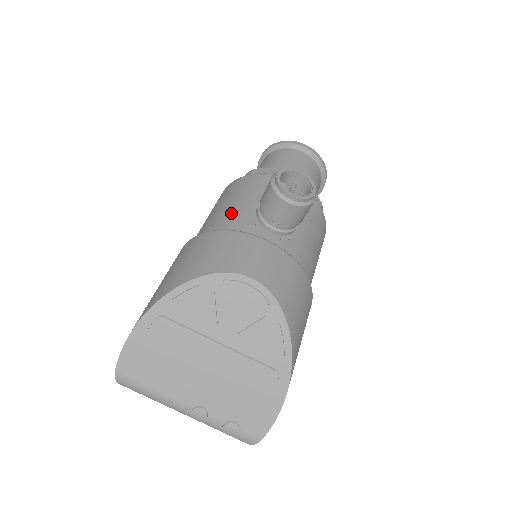
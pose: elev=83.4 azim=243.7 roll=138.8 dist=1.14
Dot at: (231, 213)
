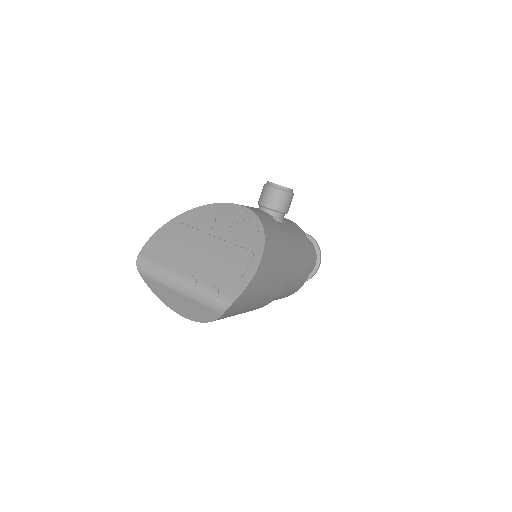
Dot at: occluded
